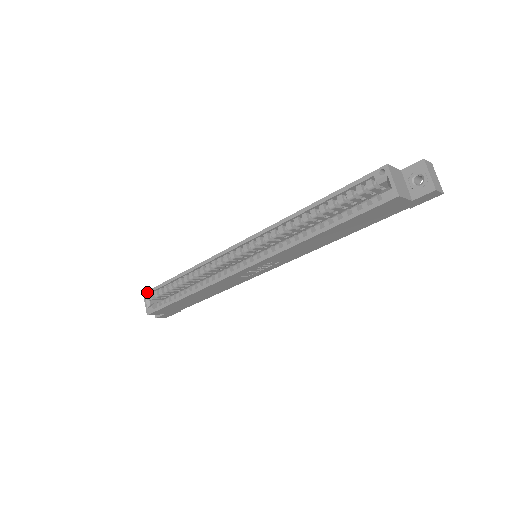
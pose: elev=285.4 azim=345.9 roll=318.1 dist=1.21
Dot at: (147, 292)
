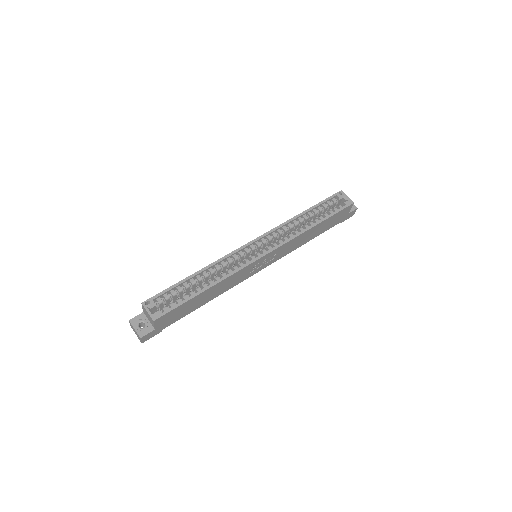
Dot at: (148, 300)
